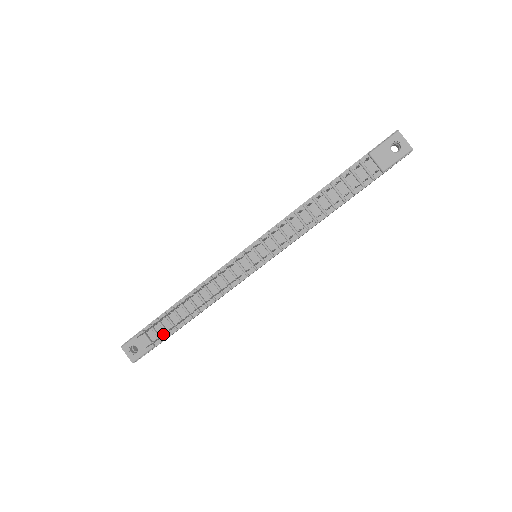
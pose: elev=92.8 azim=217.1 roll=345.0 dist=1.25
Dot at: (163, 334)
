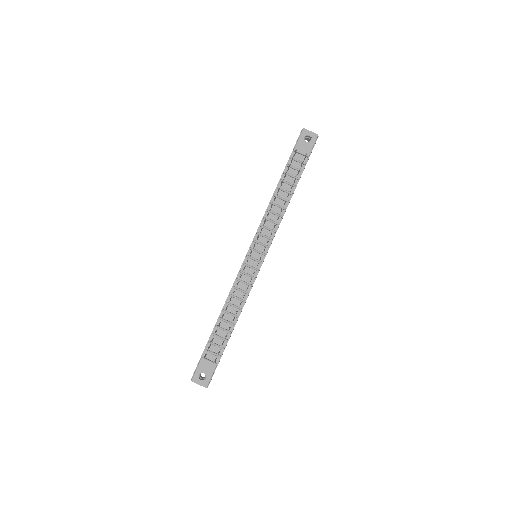
Dot at: (222, 344)
